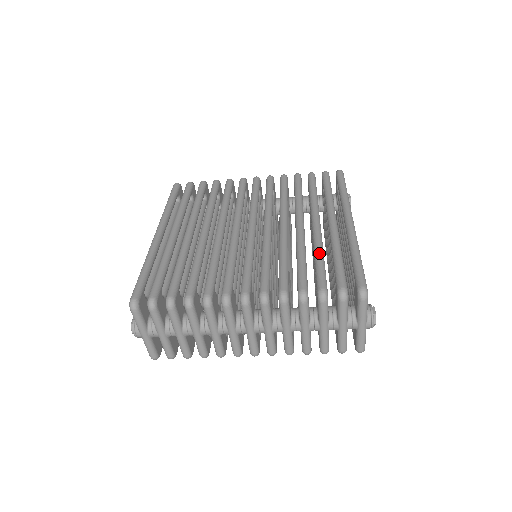
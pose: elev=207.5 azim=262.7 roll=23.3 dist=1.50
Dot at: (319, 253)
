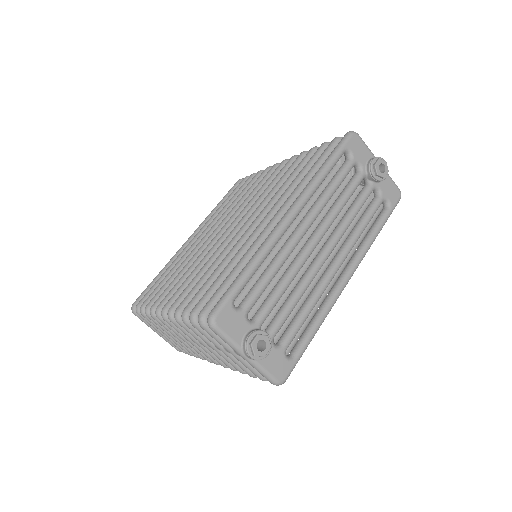
Dot at: occluded
